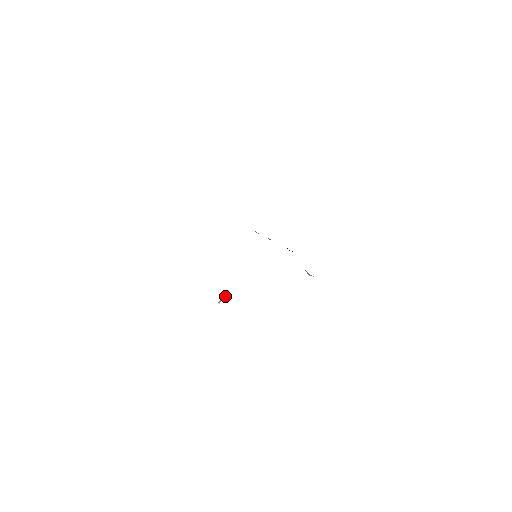
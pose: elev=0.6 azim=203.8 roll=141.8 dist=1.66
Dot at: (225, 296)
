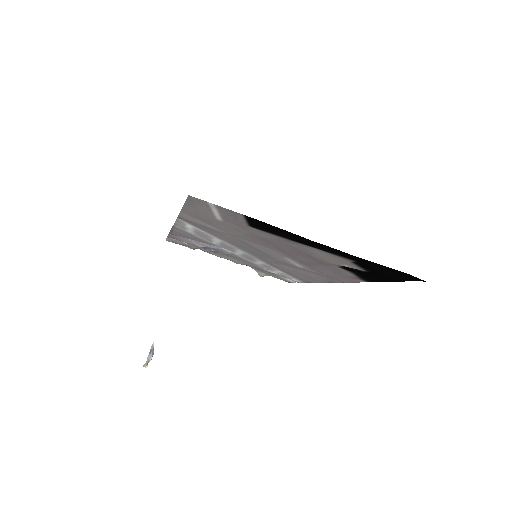
Dot at: (152, 353)
